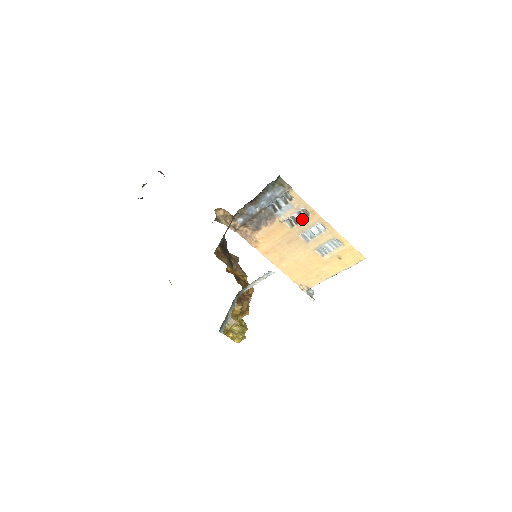
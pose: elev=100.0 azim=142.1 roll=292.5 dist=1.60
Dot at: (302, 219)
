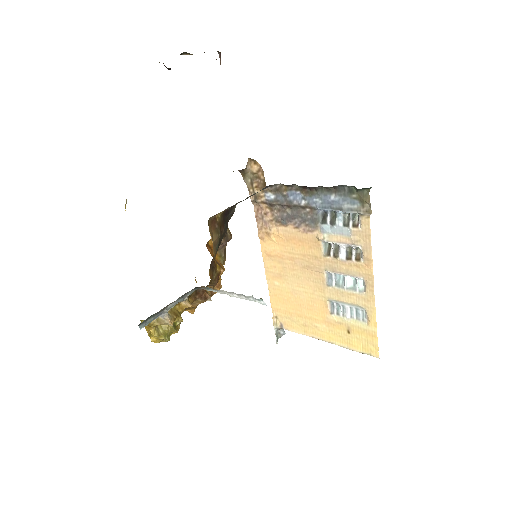
Dot at: (347, 257)
